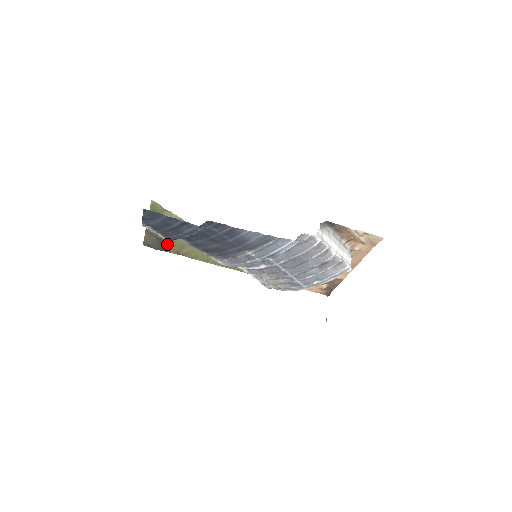
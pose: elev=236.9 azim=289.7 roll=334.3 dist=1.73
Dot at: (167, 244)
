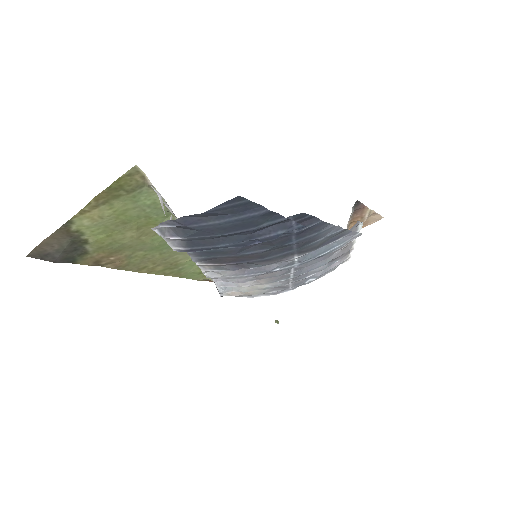
Dot at: (86, 249)
